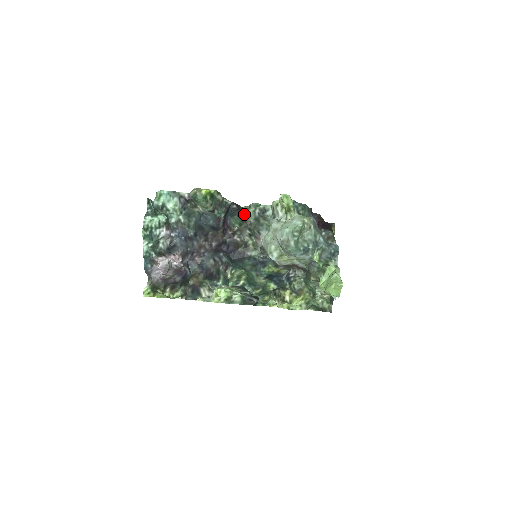
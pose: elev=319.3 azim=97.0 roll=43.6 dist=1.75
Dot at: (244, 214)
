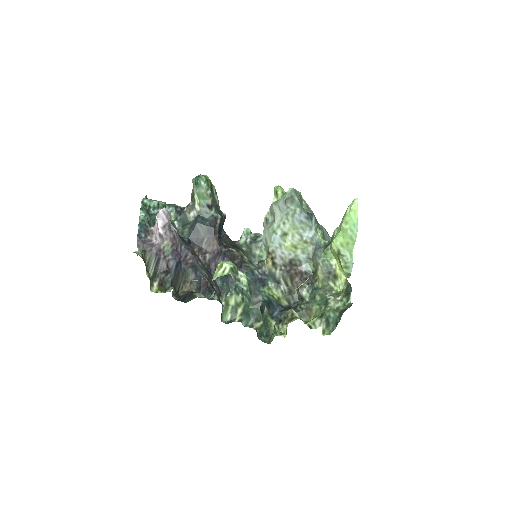
Dot at: (235, 244)
